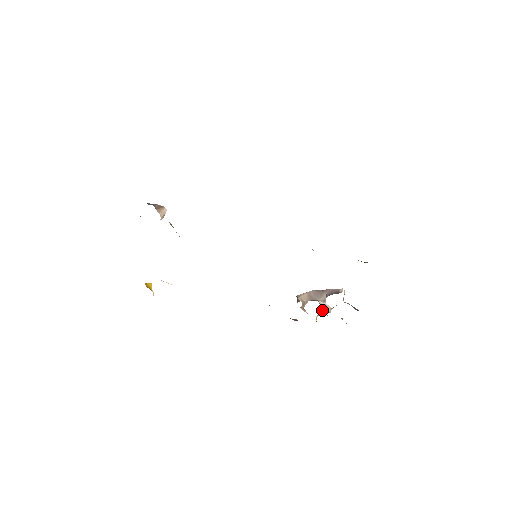
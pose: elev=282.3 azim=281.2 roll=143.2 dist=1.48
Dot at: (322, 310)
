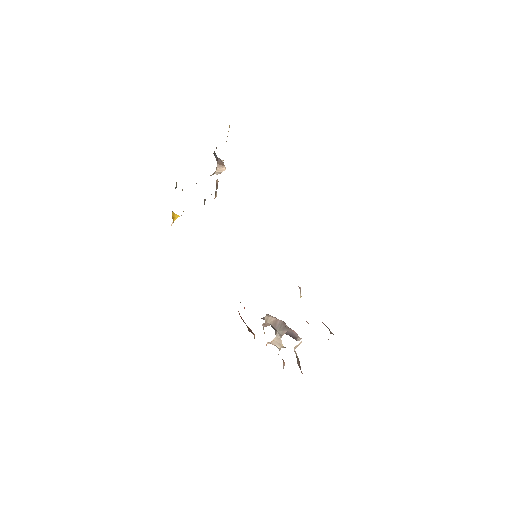
Dot at: (275, 341)
